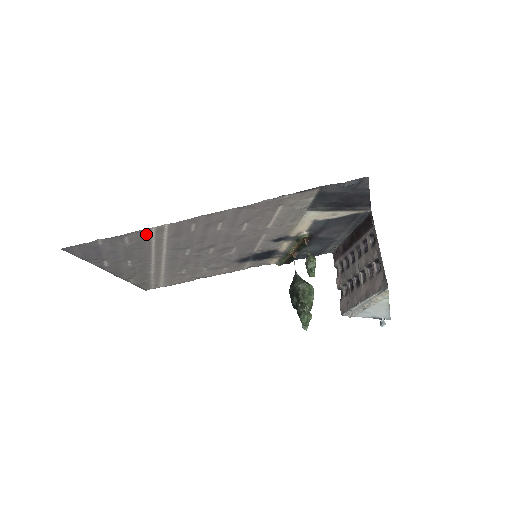
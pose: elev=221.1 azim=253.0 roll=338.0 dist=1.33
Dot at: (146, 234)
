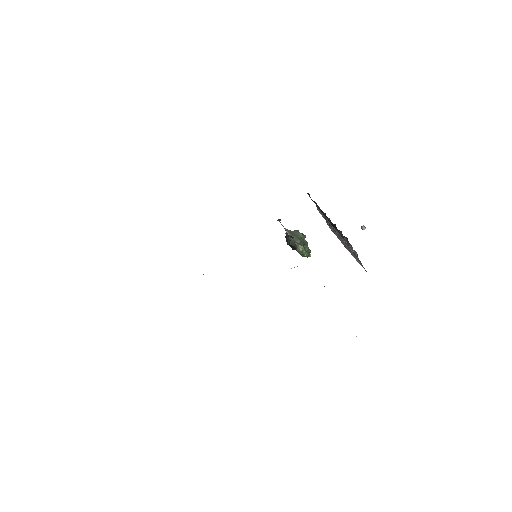
Dot at: occluded
